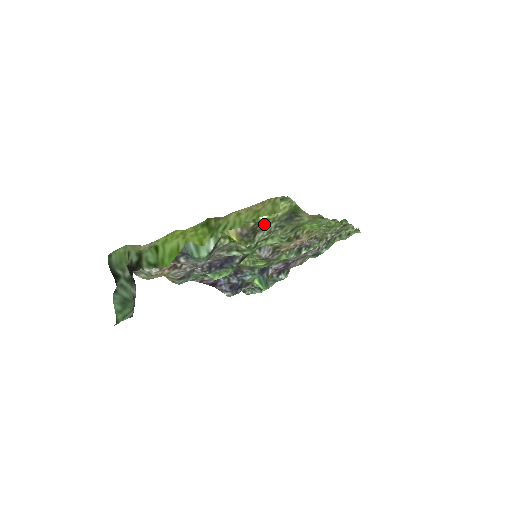
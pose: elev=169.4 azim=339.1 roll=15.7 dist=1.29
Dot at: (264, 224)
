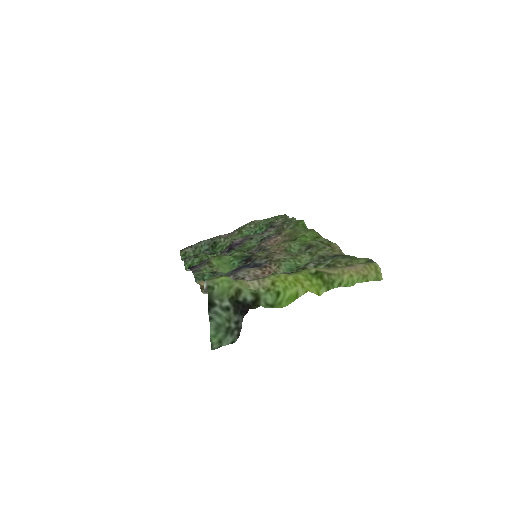
Dot at: (332, 266)
